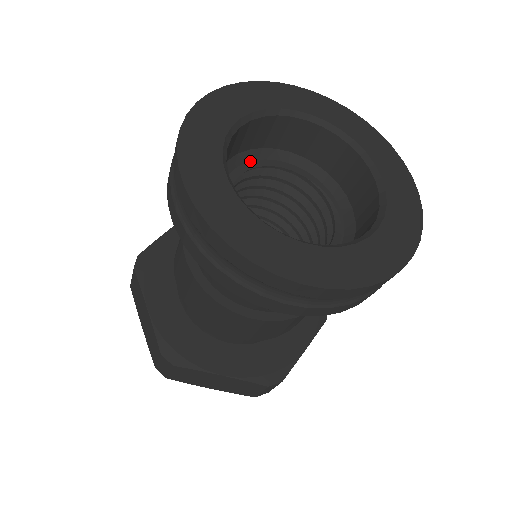
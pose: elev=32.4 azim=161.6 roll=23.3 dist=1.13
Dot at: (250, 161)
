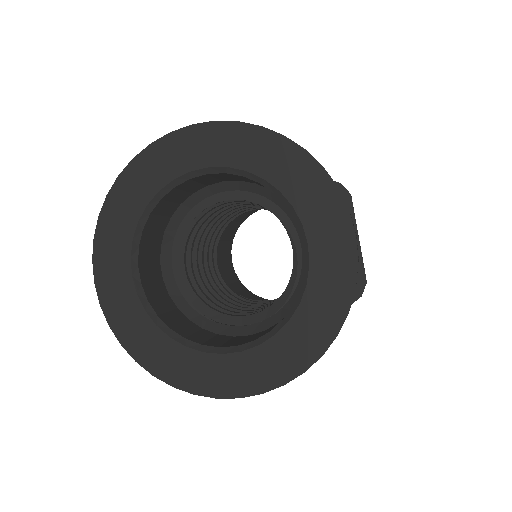
Dot at: (212, 195)
